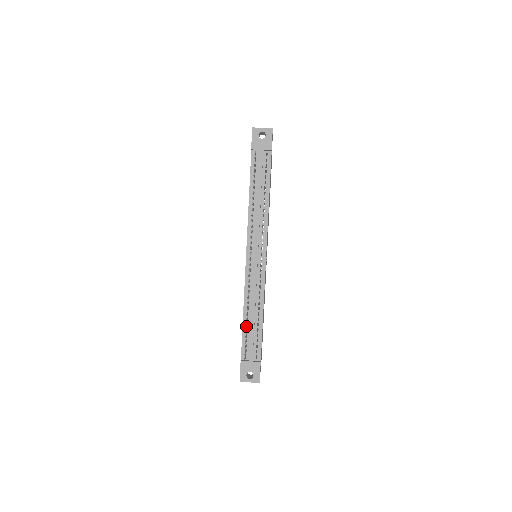
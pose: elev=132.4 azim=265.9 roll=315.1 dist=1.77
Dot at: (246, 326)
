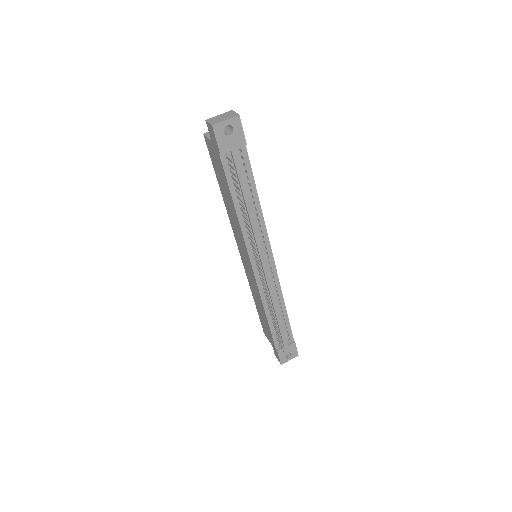
Dot at: occluded
